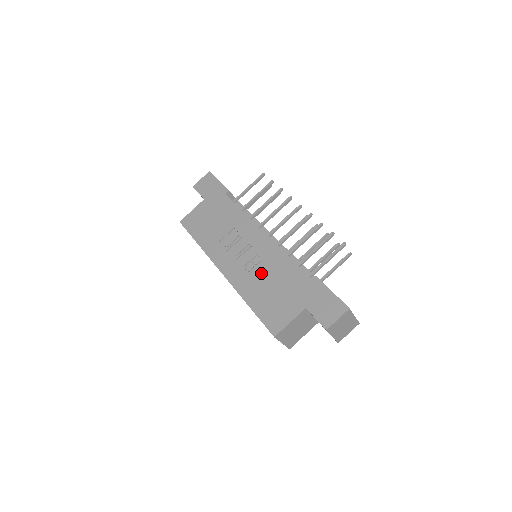
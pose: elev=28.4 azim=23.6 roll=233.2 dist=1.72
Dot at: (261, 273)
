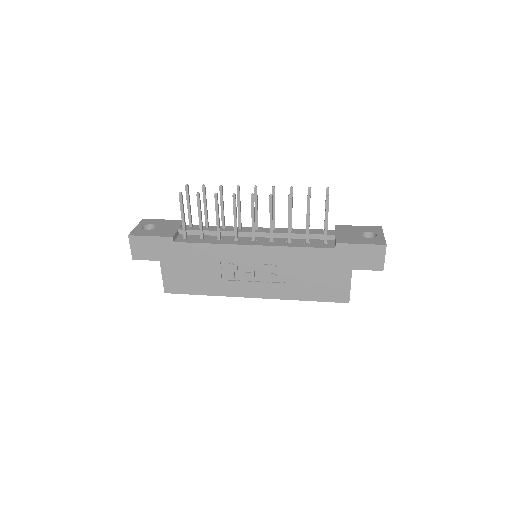
Dot at: (288, 275)
